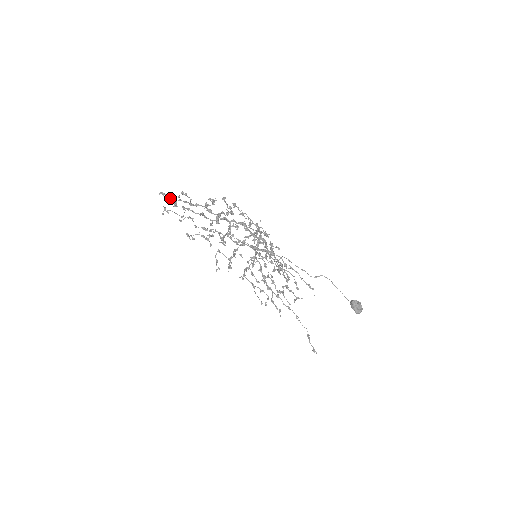
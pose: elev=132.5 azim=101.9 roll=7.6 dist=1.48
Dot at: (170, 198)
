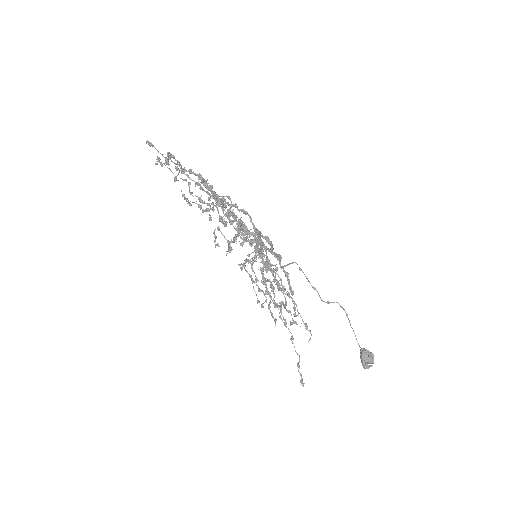
Dot at: (158, 152)
